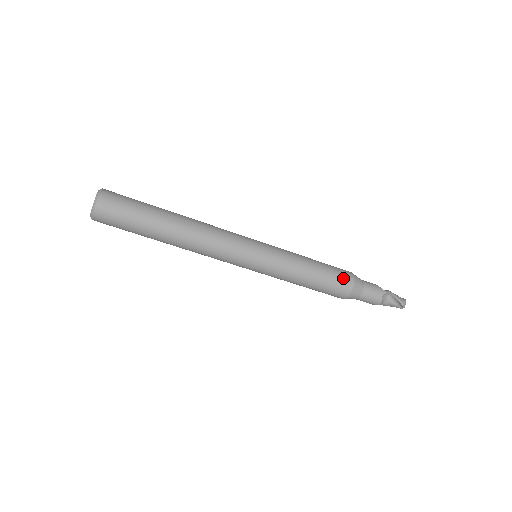
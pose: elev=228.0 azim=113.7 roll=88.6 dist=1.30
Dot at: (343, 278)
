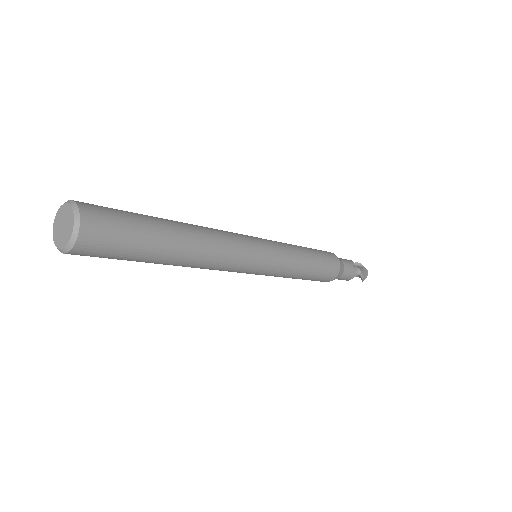
Dot at: (329, 275)
